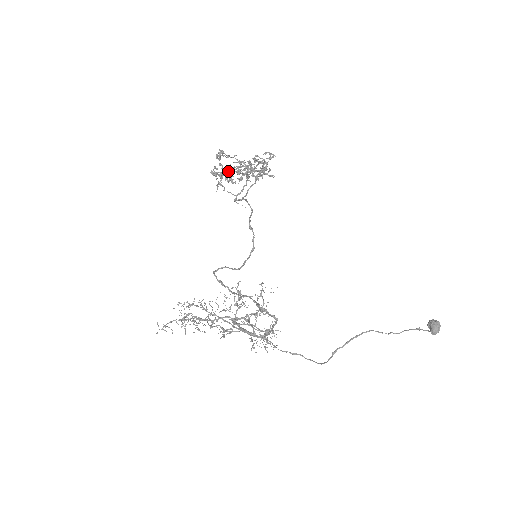
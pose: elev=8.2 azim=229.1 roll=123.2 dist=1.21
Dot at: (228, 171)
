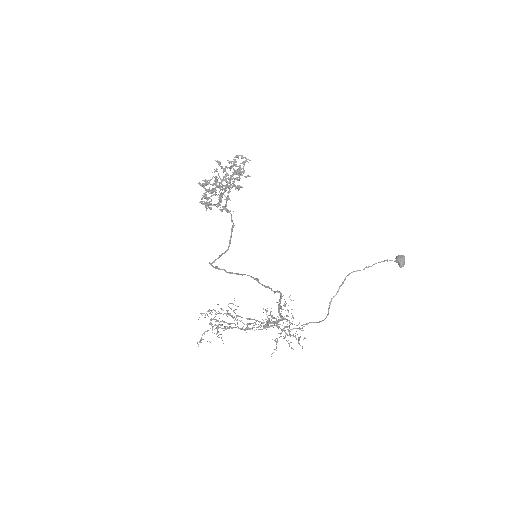
Dot at: (219, 201)
